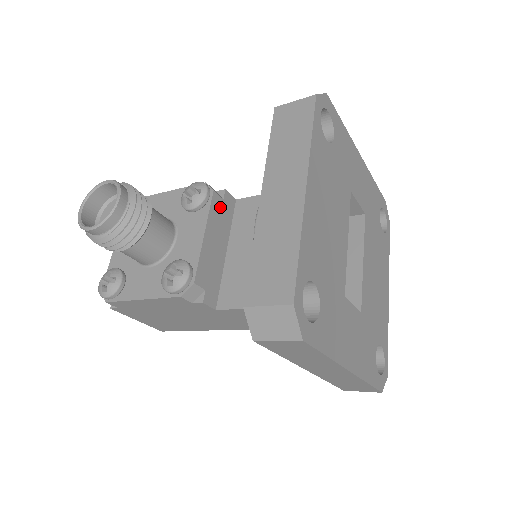
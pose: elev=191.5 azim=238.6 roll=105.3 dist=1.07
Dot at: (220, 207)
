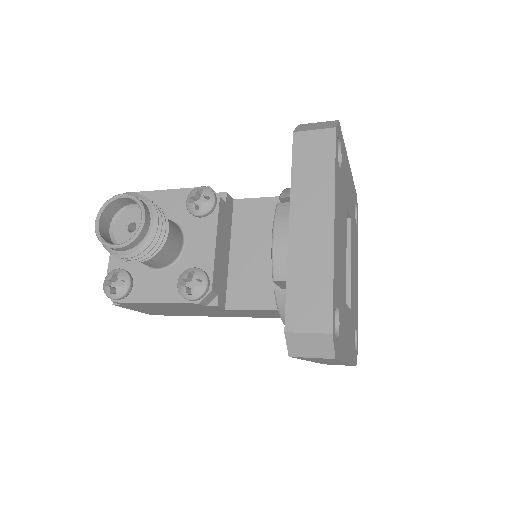
Dot at: (224, 211)
